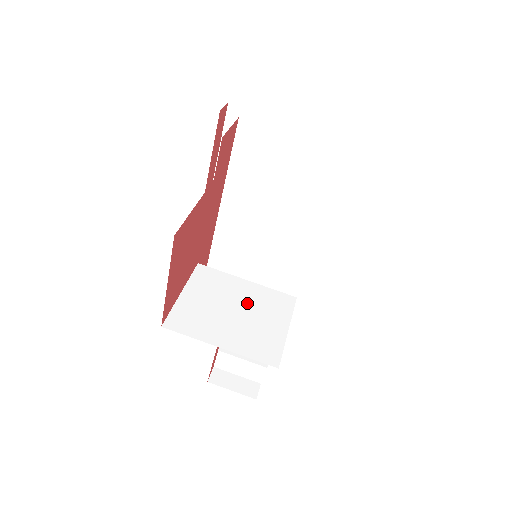
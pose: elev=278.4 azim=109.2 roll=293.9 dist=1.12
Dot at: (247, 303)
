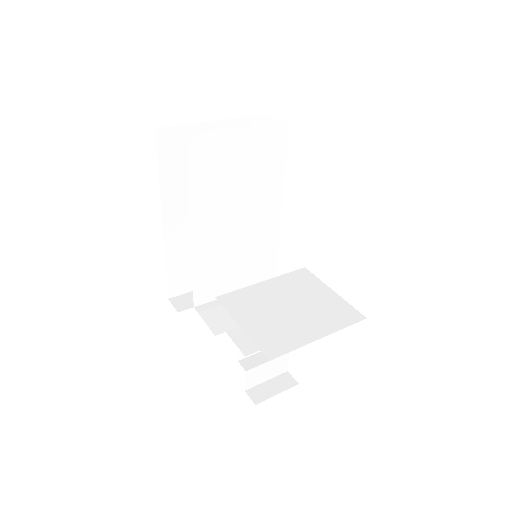
Dot at: (287, 296)
